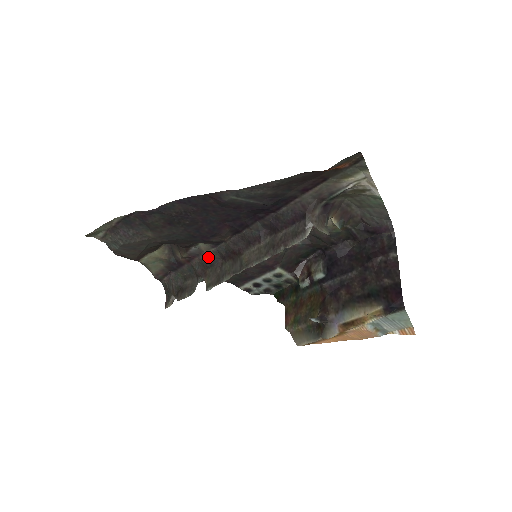
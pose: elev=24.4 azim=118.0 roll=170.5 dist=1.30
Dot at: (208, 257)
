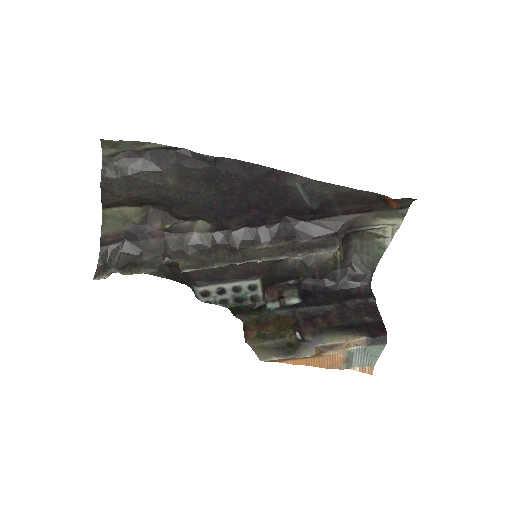
Dot at: (195, 239)
